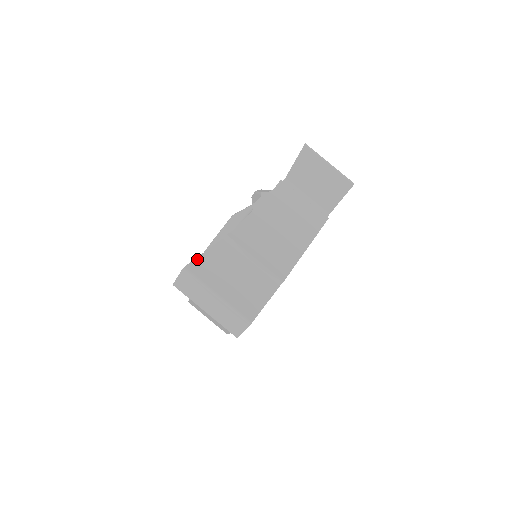
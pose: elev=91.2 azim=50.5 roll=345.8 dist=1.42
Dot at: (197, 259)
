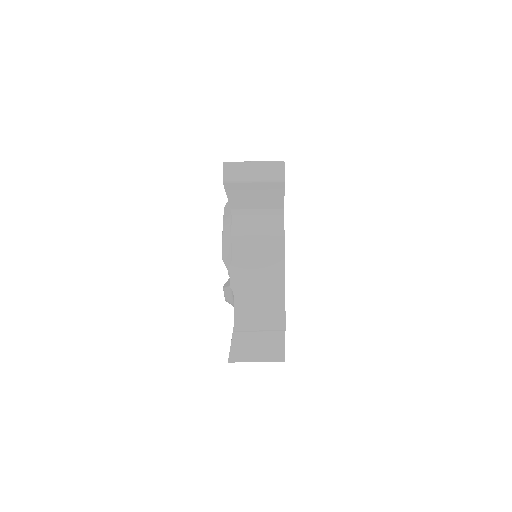
Dot at: occluded
